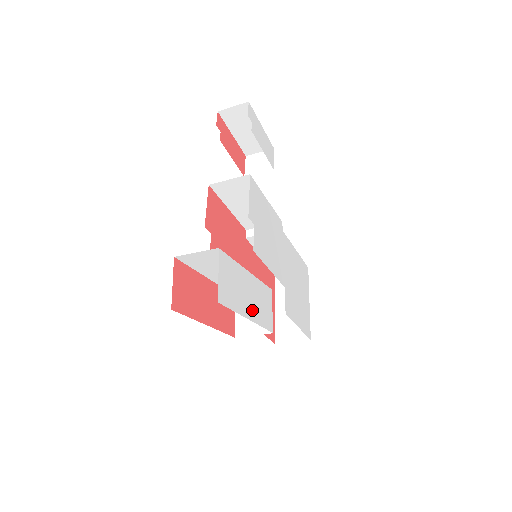
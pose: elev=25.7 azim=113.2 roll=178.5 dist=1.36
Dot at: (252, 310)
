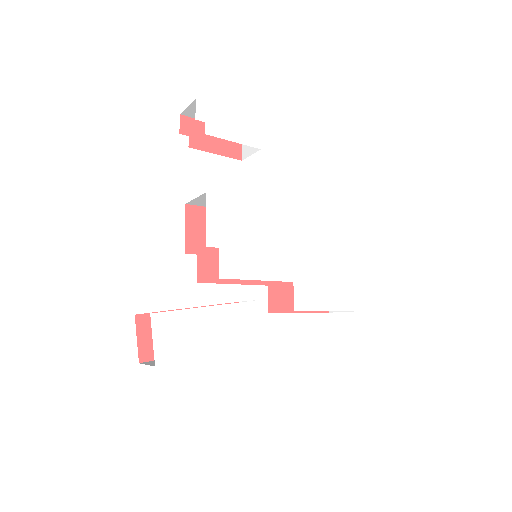
Dot at: (221, 342)
